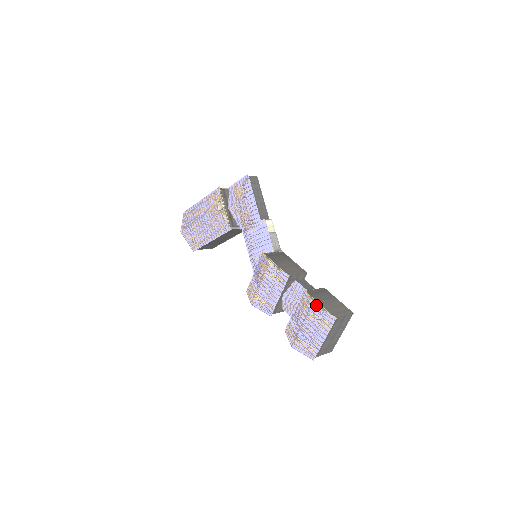
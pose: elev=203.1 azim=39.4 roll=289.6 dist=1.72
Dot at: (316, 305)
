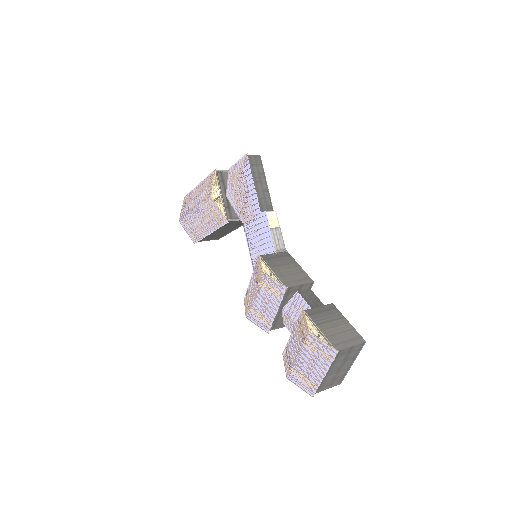
Dot at: occluded
